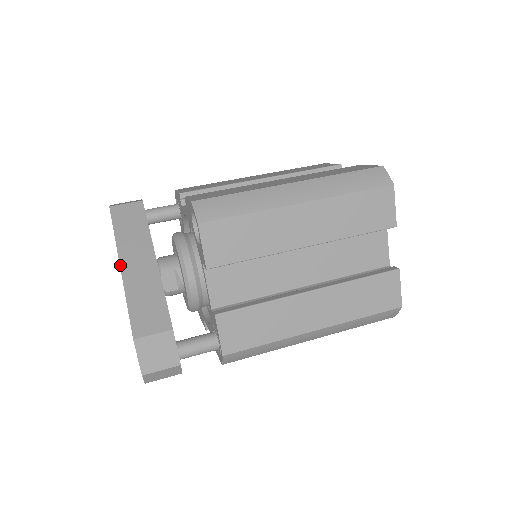
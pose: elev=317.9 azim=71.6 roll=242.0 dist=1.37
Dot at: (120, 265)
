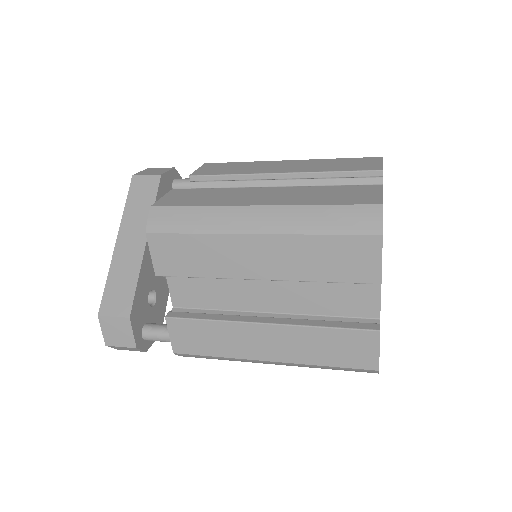
Dot at: (116, 240)
